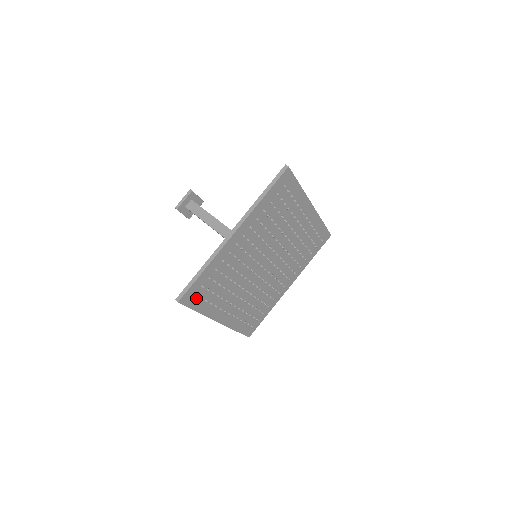
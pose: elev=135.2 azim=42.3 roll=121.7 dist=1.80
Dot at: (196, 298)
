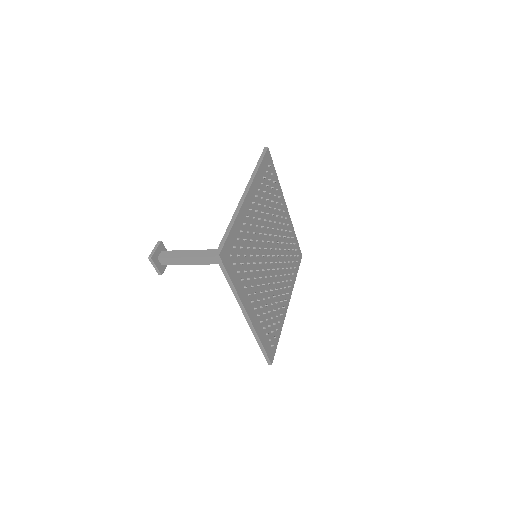
Dot at: (230, 262)
